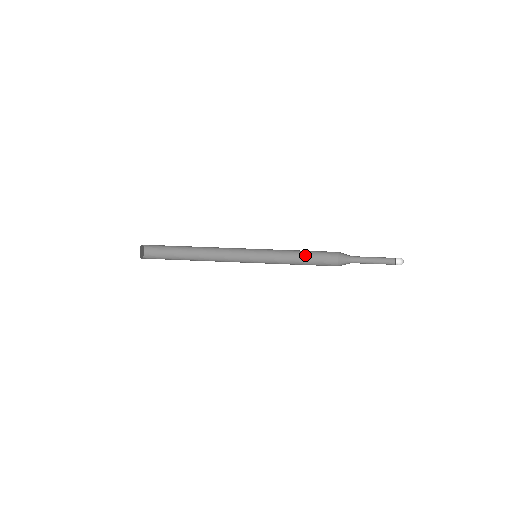
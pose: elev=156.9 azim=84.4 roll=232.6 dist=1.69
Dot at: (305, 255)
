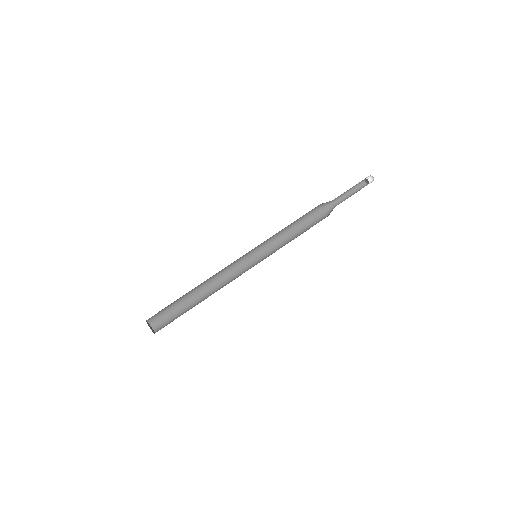
Dot at: occluded
